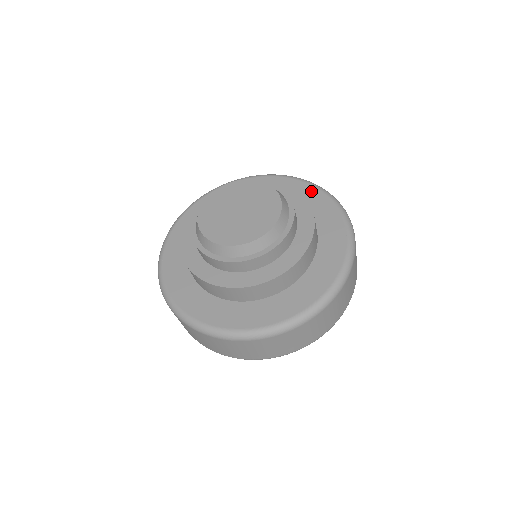
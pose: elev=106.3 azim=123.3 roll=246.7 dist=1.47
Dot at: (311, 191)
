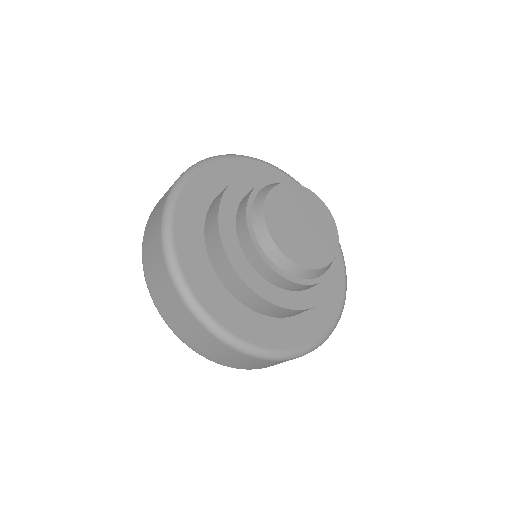
Dot at: occluded
